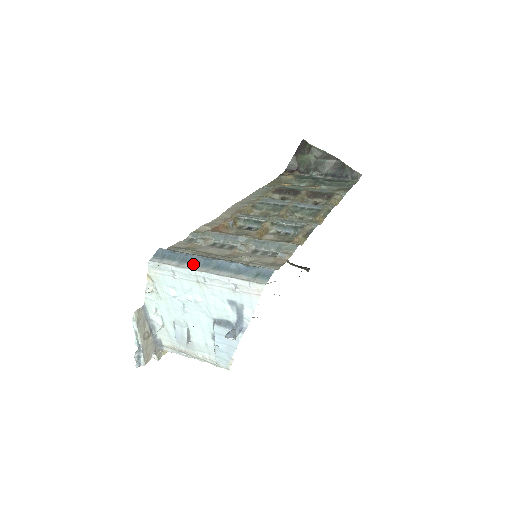
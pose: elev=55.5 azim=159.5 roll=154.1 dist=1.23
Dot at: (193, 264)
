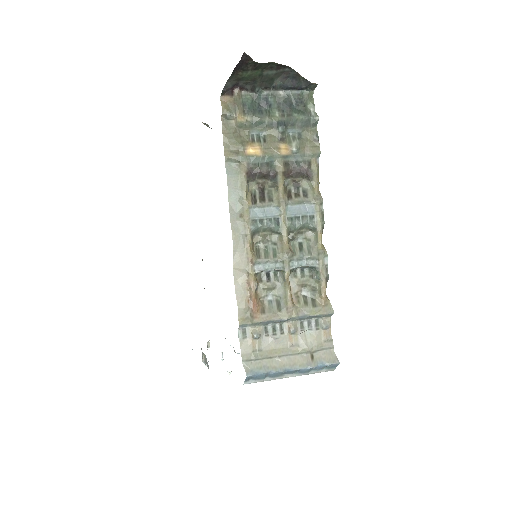
Dot at: (280, 376)
